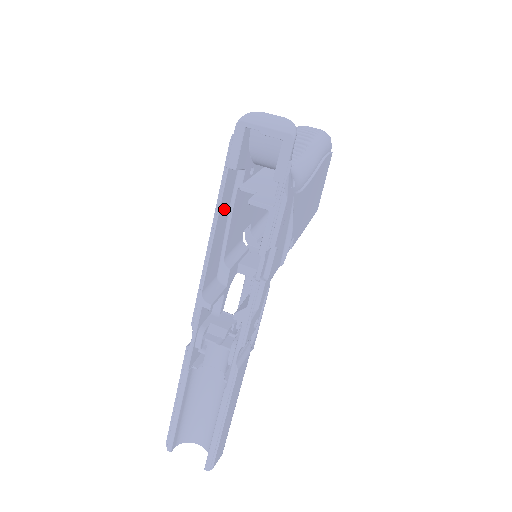
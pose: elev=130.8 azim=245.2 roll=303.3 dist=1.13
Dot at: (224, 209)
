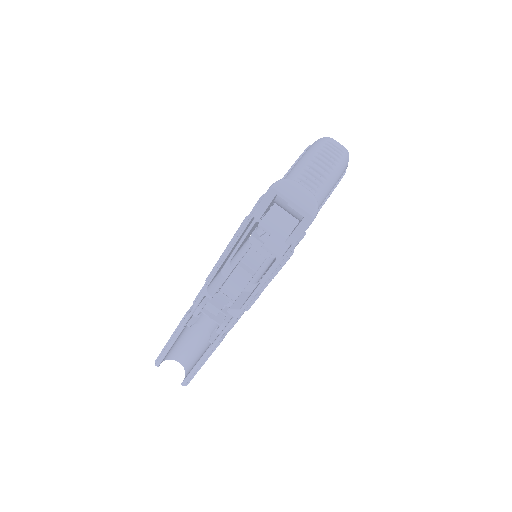
Dot at: occluded
